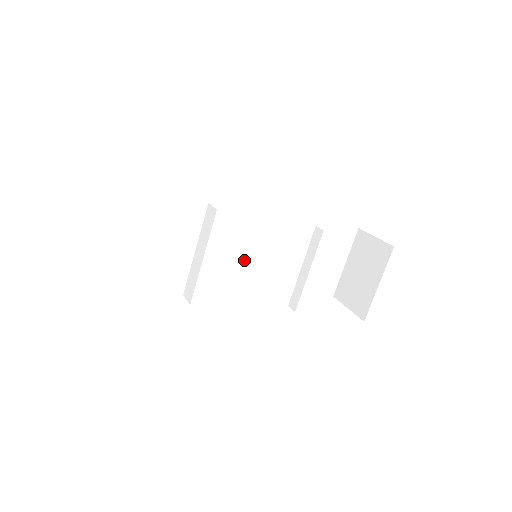
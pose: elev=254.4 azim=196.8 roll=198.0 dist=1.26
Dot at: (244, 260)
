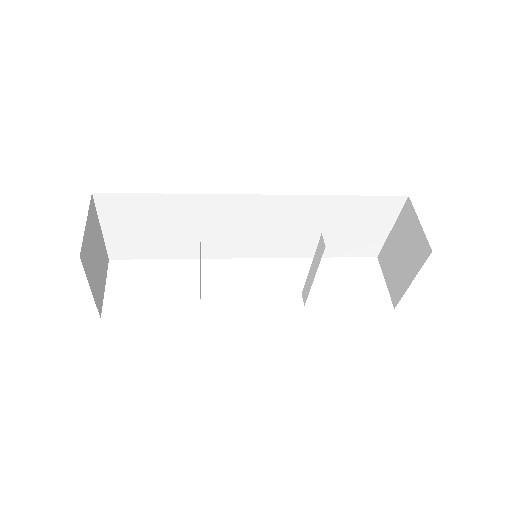
Dot at: (256, 240)
